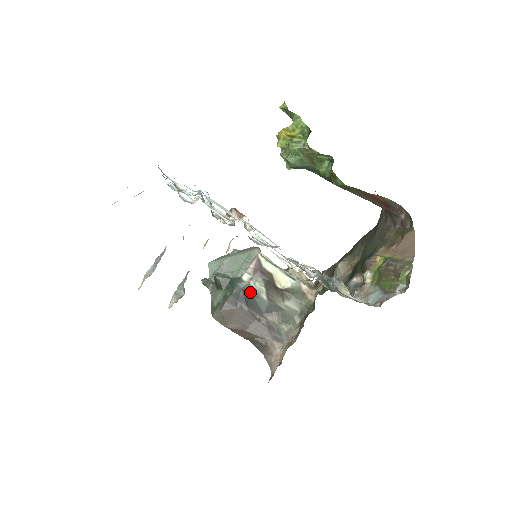
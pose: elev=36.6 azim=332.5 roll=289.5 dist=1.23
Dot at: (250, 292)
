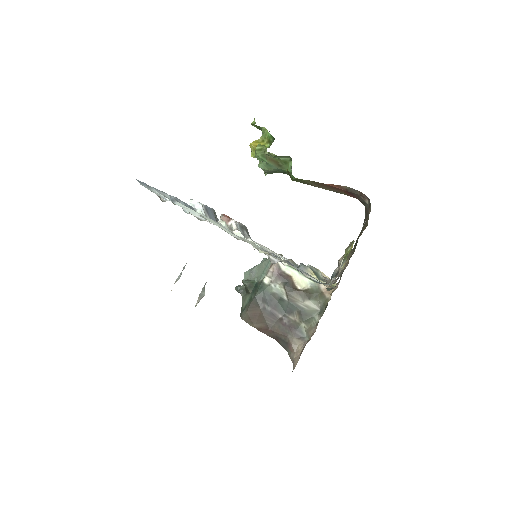
Dot at: (272, 294)
